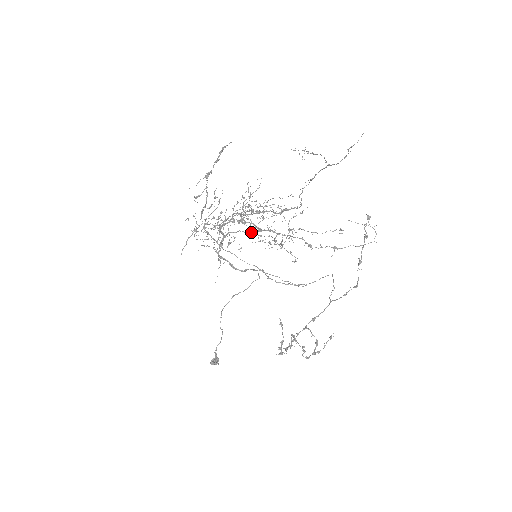
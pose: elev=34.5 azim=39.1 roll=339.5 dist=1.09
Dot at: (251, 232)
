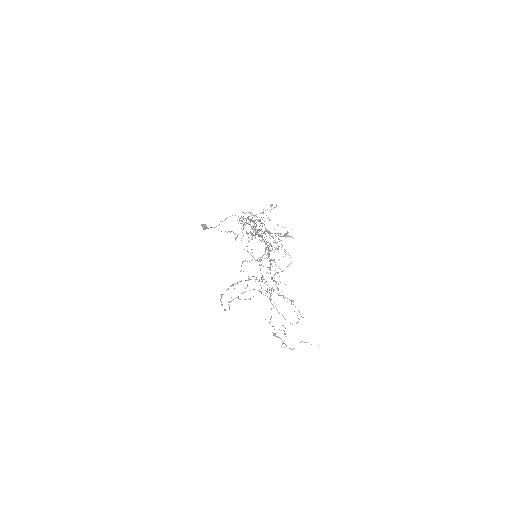
Dot at: occluded
